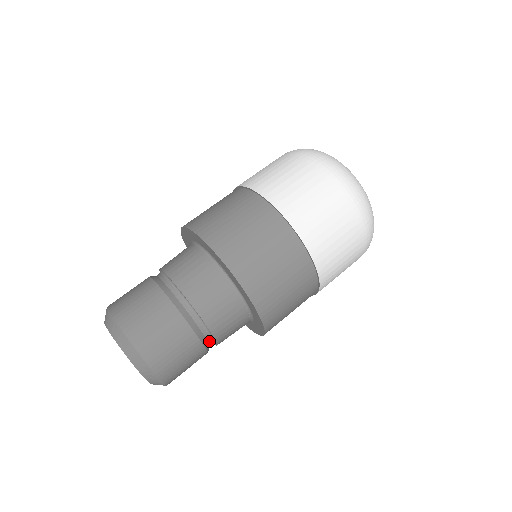
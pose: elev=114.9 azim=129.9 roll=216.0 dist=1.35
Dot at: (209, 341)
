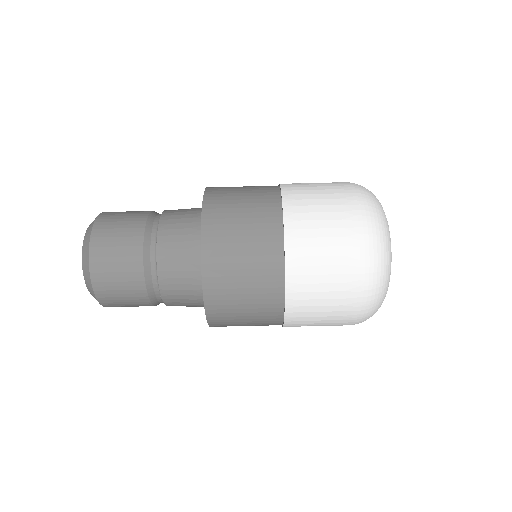
Dot at: (158, 297)
